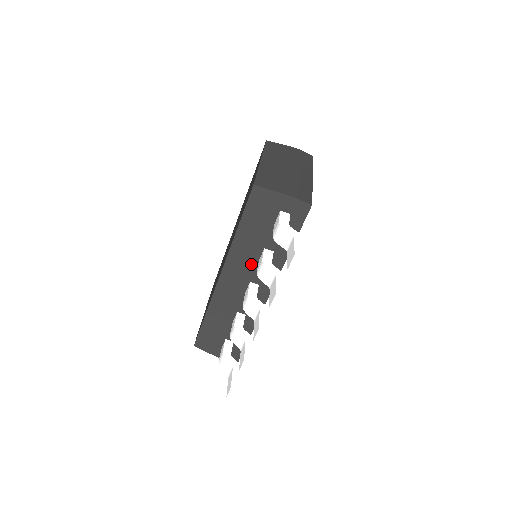
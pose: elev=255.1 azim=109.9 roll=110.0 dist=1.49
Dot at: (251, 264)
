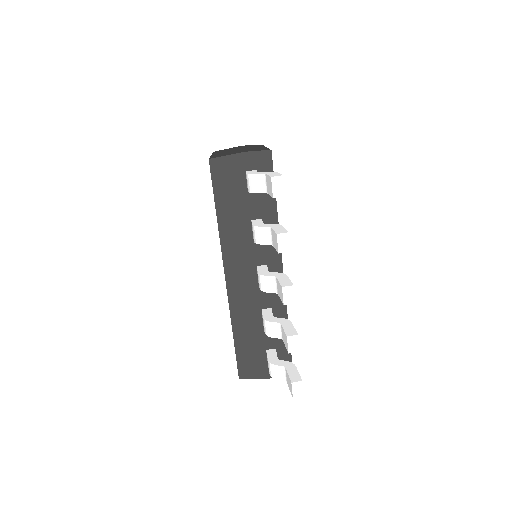
Dot at: (248, 245)
